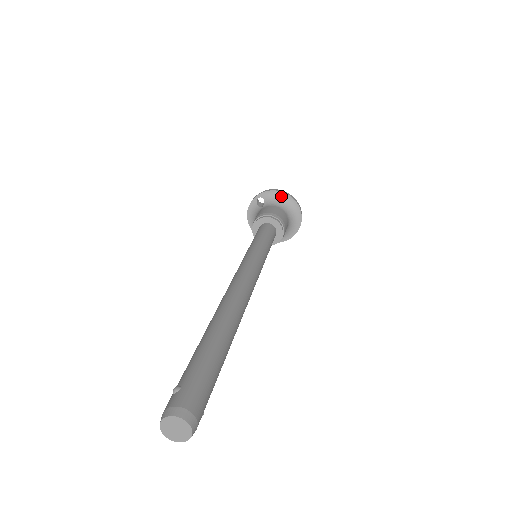
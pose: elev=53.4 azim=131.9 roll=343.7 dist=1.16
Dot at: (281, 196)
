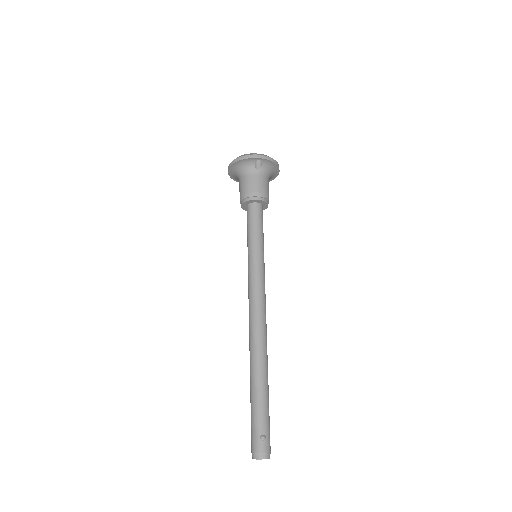
Dot at: (275, 168)
